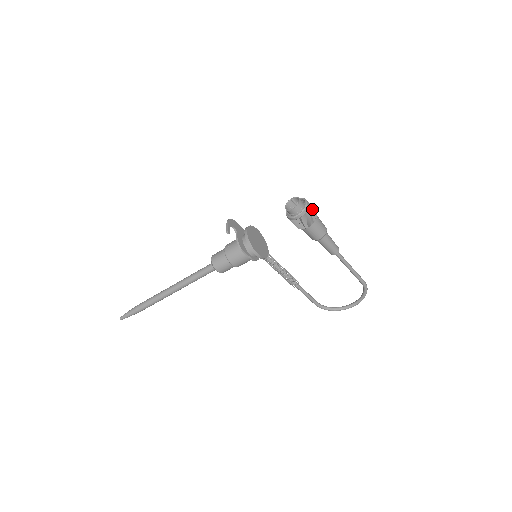
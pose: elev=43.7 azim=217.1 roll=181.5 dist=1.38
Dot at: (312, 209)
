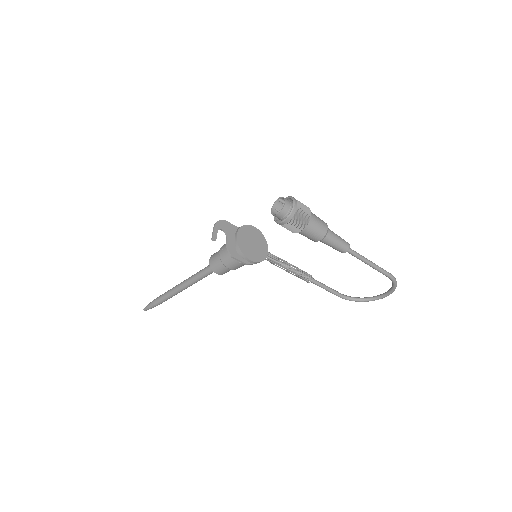
Dot at: (303, 210)
